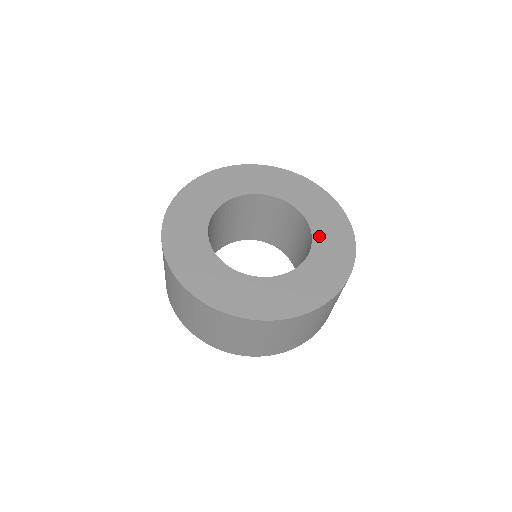
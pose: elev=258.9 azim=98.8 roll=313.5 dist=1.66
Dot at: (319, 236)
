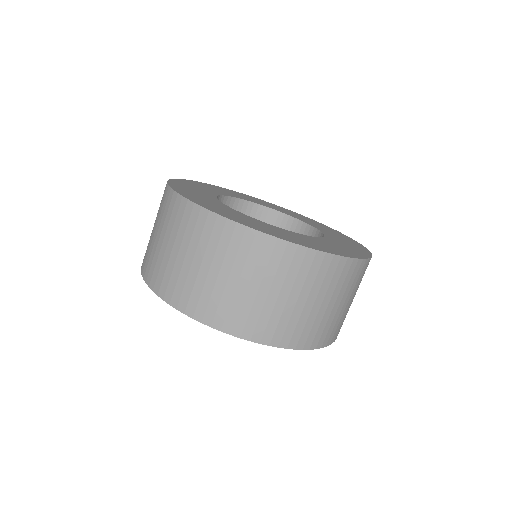
Dot at: (332, 238)
